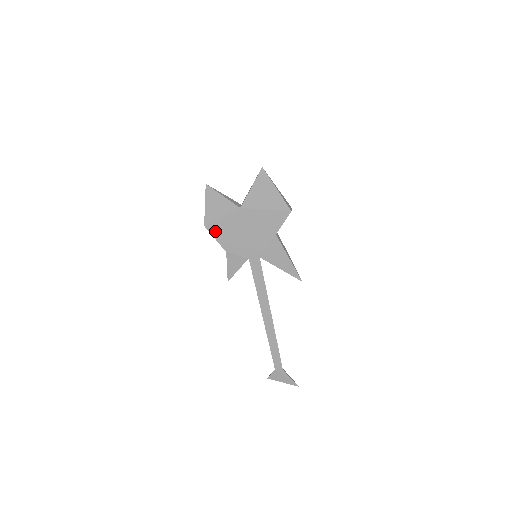
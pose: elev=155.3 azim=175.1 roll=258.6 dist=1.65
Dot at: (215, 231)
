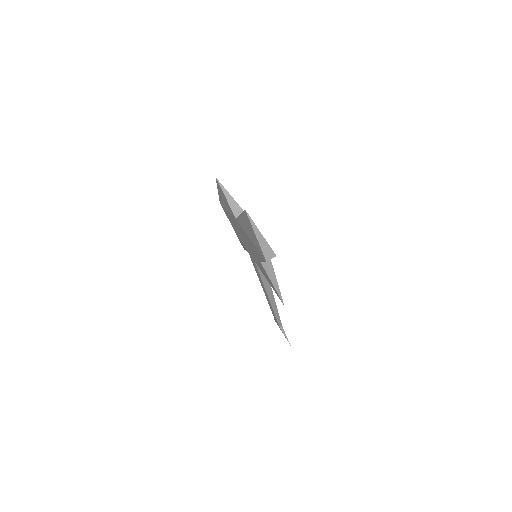
Dot at: (227, 214)
